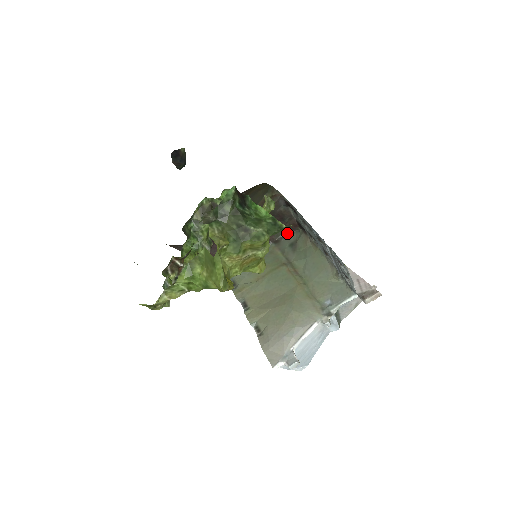
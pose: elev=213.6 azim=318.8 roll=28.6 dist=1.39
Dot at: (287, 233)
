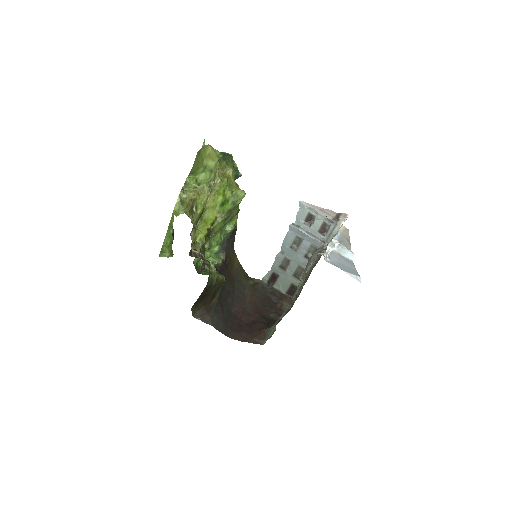
Dot at: (290, 309)
